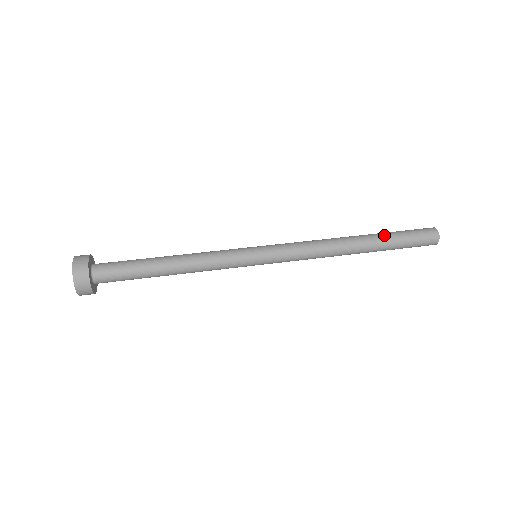
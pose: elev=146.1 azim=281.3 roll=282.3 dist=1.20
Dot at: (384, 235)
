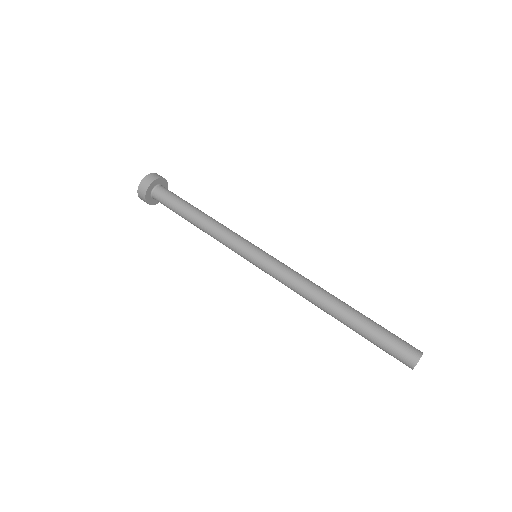
Dot at: (367, 317)
